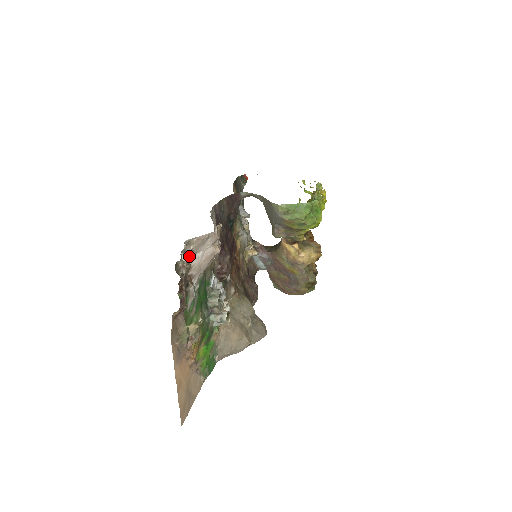
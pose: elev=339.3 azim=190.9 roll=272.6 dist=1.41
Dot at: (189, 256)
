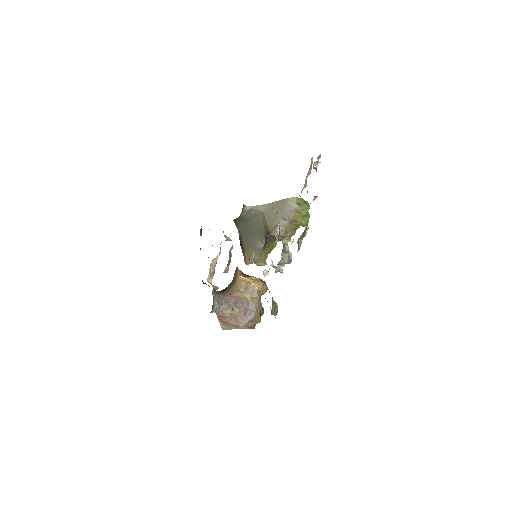
Dot at: occluded
